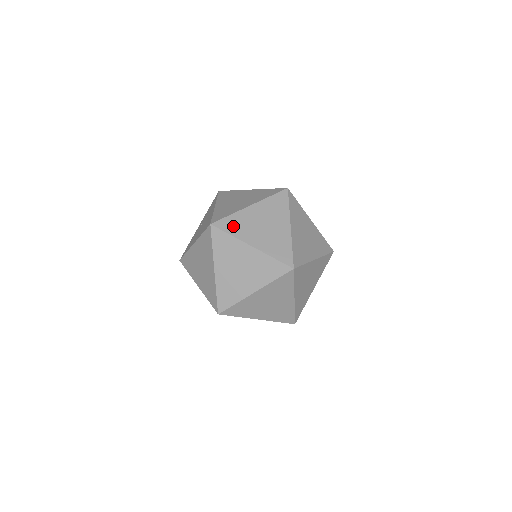
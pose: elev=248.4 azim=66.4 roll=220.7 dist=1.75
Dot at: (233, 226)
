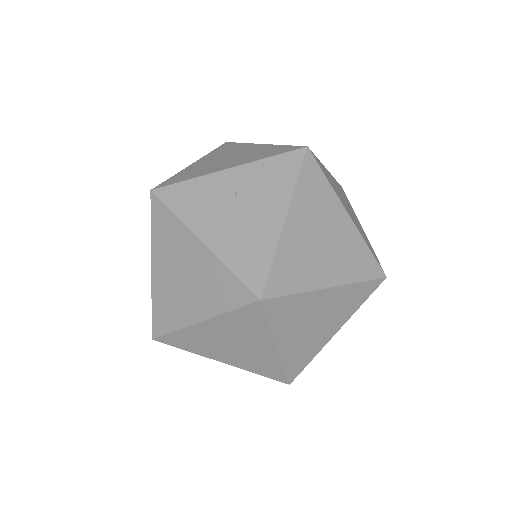
Dot at: (284, 313)
